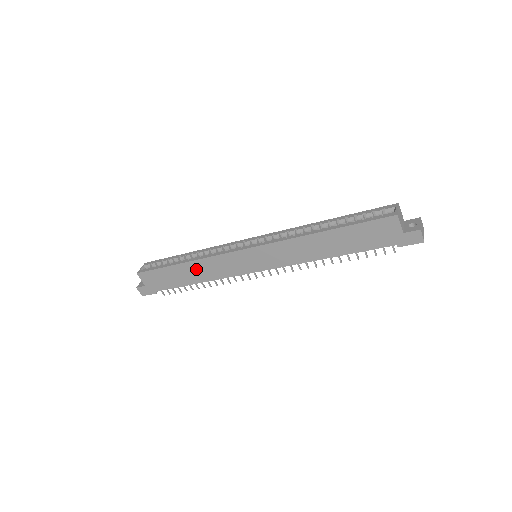
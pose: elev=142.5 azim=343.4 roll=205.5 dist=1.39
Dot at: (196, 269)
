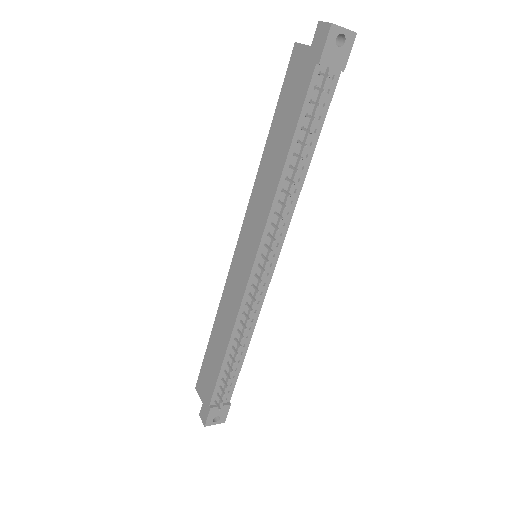
Dot at: (221, 326)
